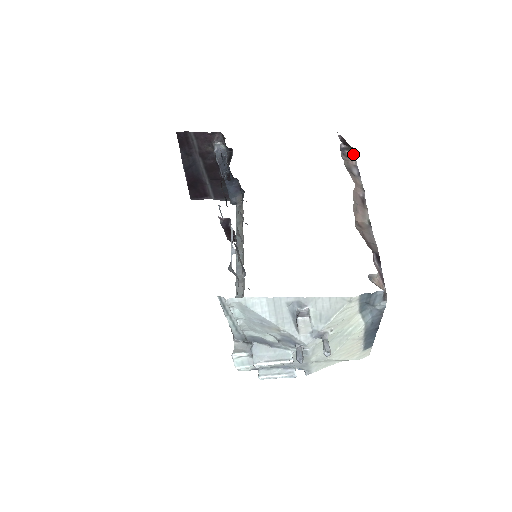
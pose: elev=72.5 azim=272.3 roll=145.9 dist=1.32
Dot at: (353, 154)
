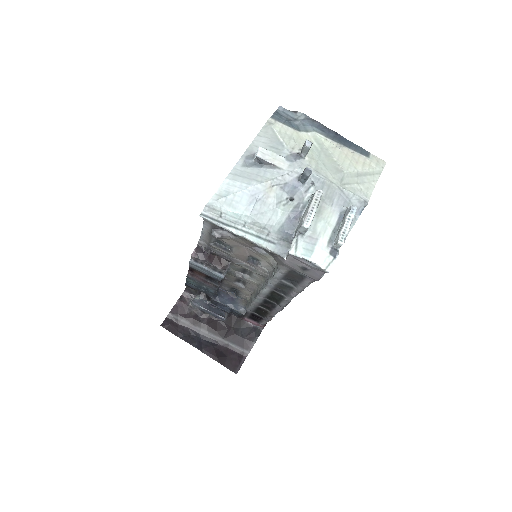
Dot at: occluded
